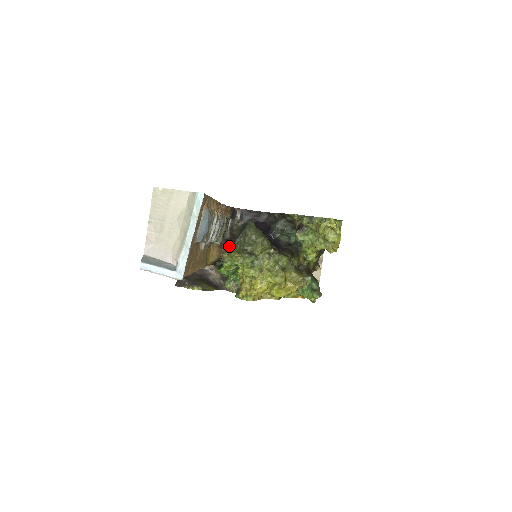
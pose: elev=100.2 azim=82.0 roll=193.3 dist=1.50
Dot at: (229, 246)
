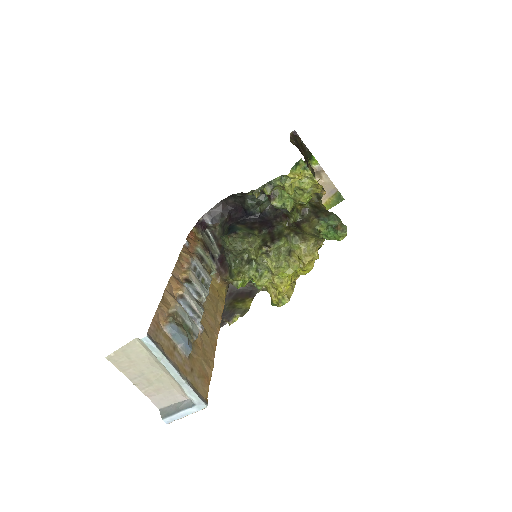
Dot at: (226, 268)
